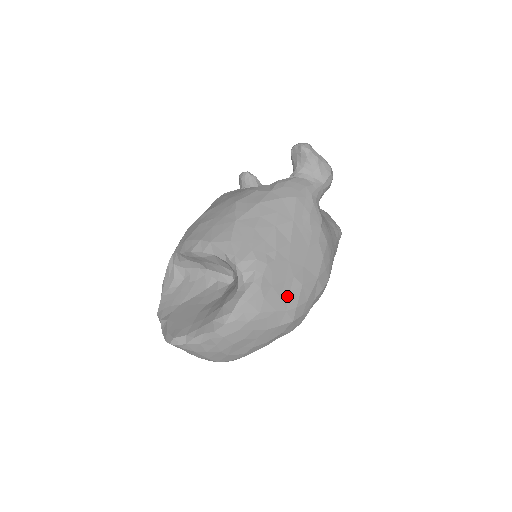
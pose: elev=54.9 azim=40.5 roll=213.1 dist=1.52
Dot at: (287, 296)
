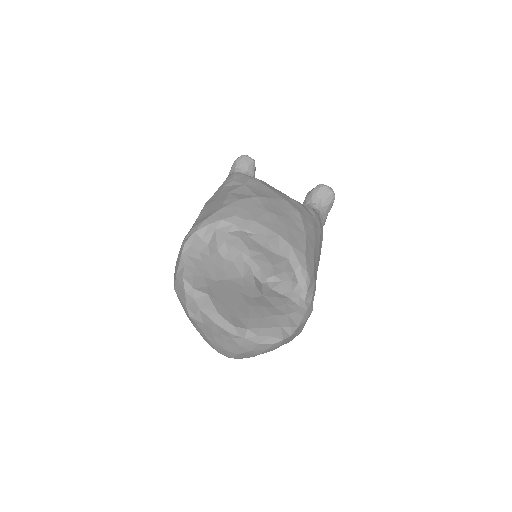
Dot at: occluded
